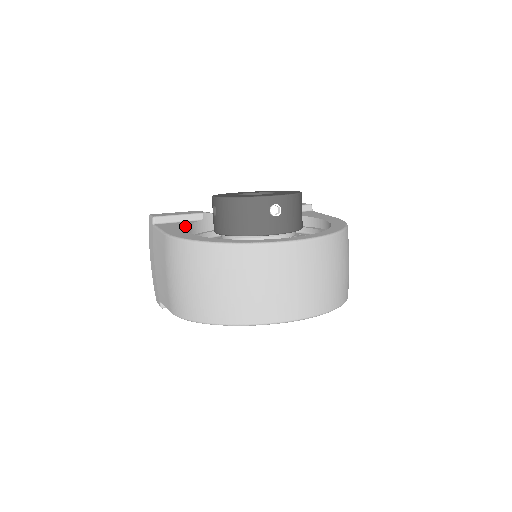
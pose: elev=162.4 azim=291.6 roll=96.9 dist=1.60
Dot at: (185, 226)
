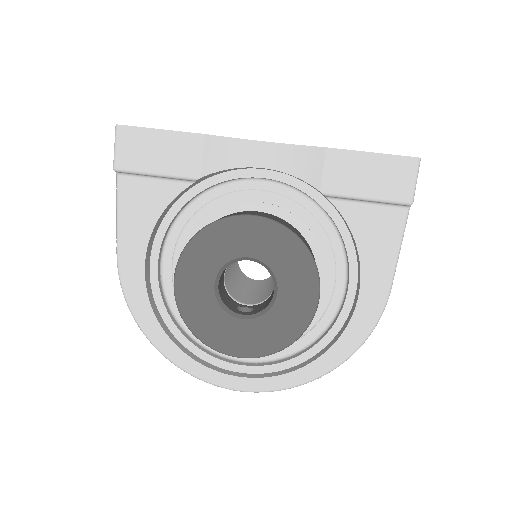
Dot at: (154, 223)
